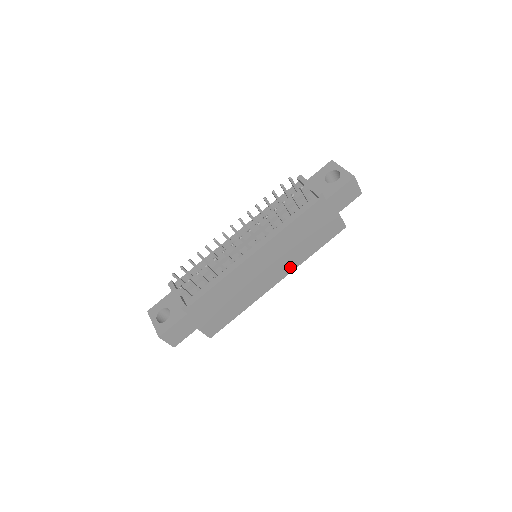
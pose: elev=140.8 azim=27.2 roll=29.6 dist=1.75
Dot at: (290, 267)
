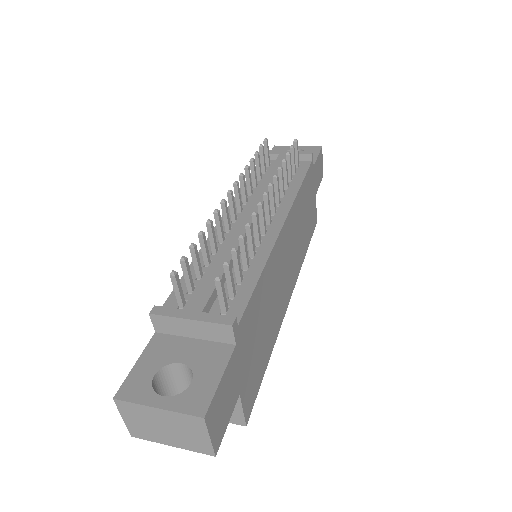
Dot at: (296, 271)
